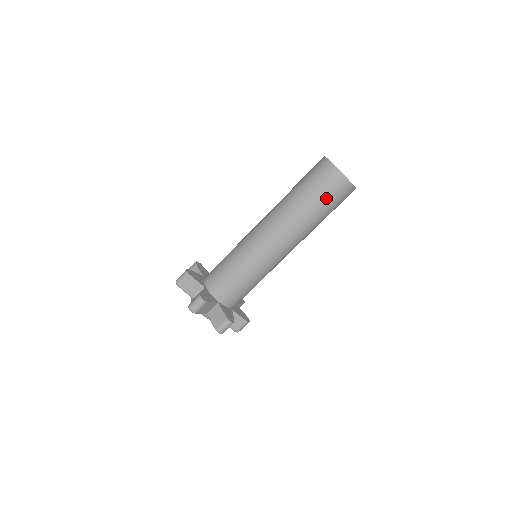
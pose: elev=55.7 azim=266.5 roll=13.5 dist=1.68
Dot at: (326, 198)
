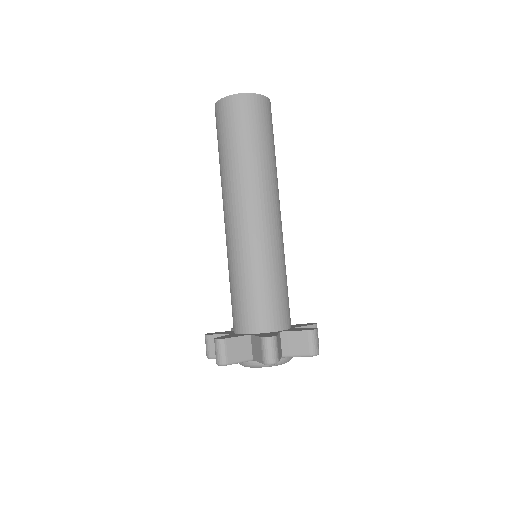
Dot at: (237, 129)
